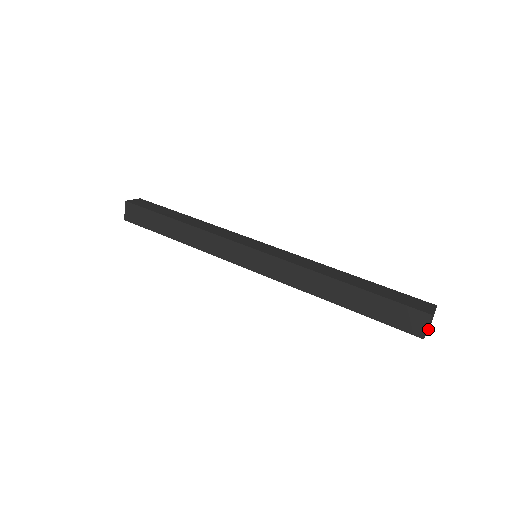
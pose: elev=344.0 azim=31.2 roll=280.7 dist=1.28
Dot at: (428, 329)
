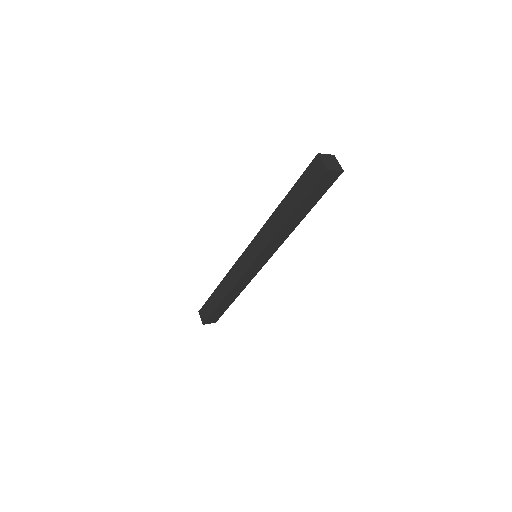
Dot at: (337, 169)
